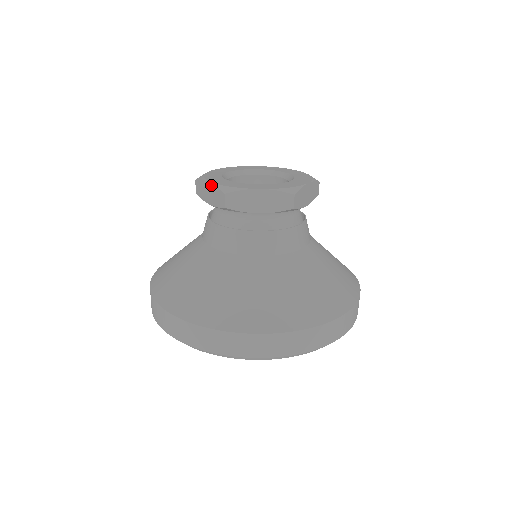
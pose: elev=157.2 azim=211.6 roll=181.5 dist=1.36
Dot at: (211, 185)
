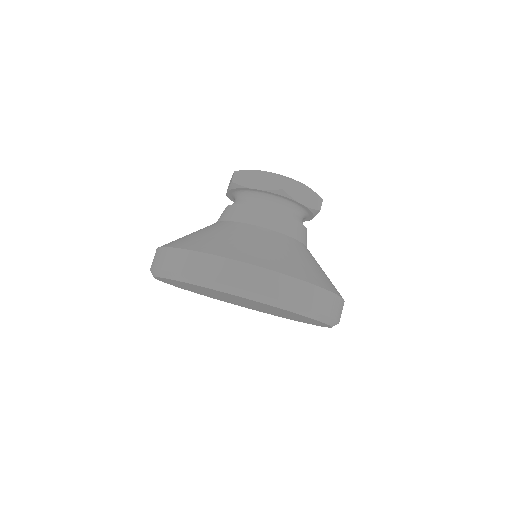
Dot at: occluded
